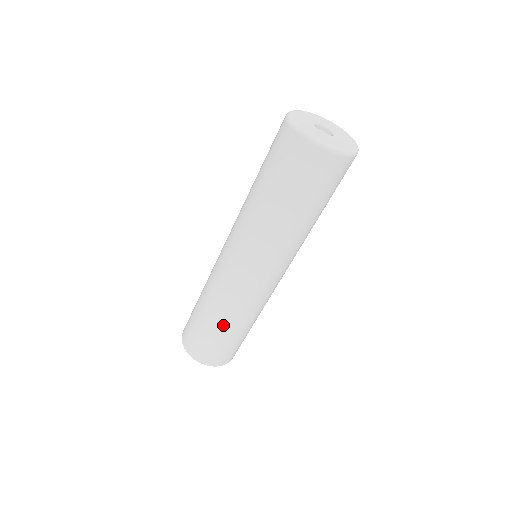
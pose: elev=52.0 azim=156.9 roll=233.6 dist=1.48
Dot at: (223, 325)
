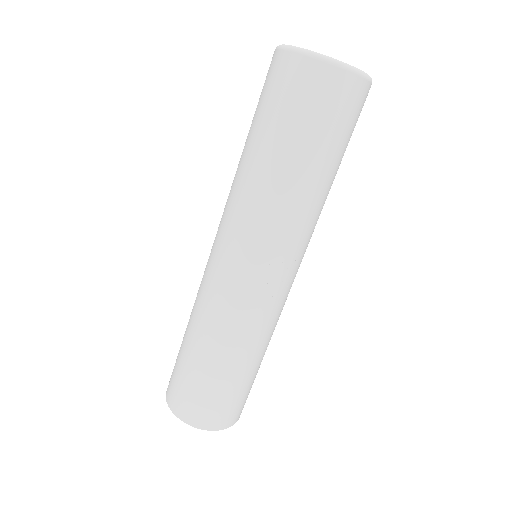
Dot at: (204, 350)
